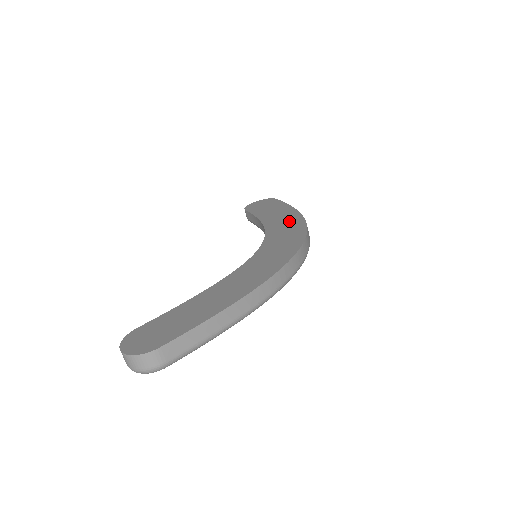
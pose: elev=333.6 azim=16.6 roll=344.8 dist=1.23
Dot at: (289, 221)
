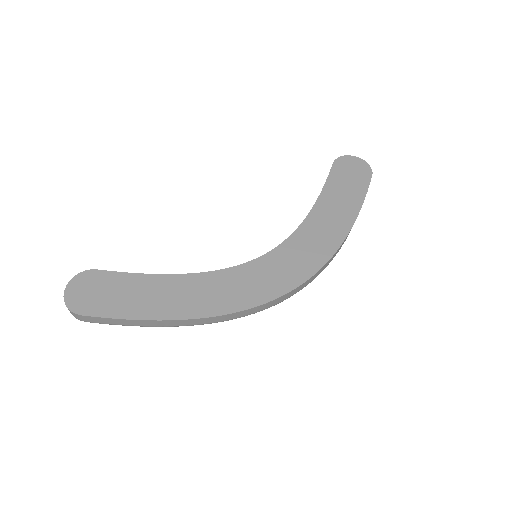
Dot at: (323, 240)
